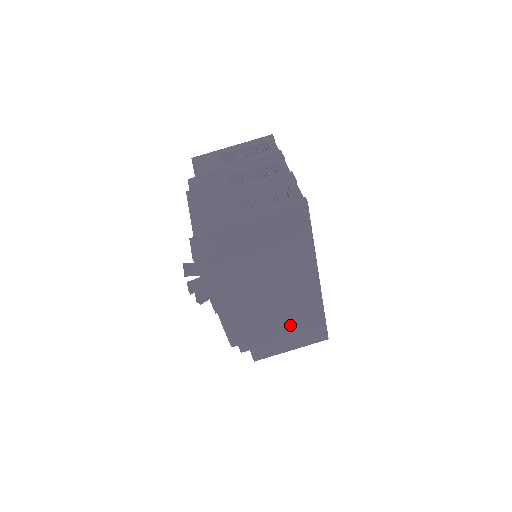
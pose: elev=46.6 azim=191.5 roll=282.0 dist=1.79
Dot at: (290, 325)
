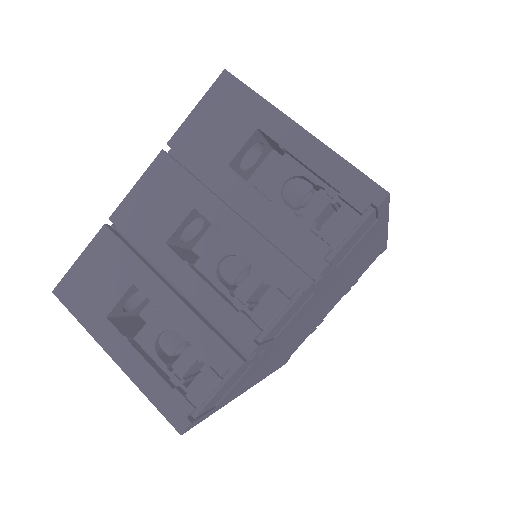
Dot at: occluded
